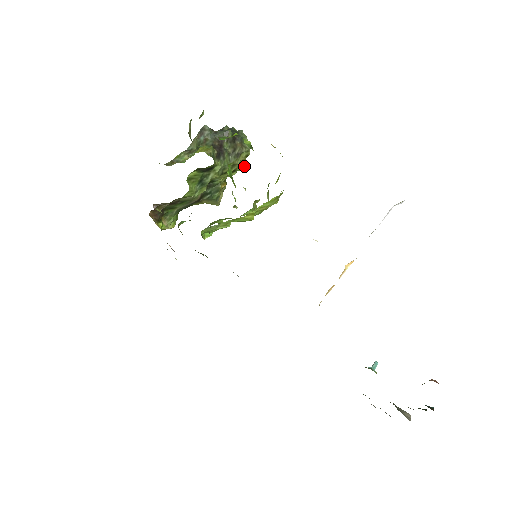
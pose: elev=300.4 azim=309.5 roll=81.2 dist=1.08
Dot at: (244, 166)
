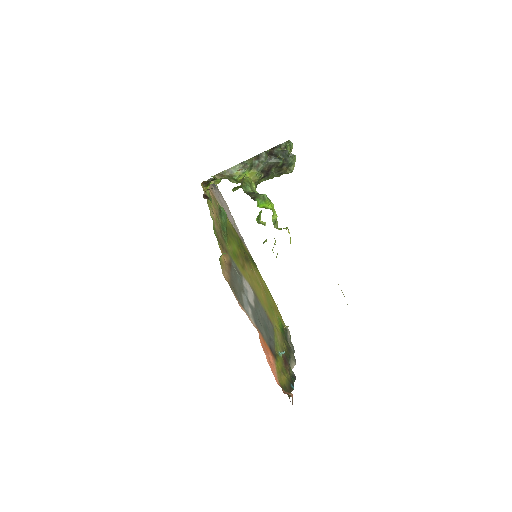
Dot at: occluded
